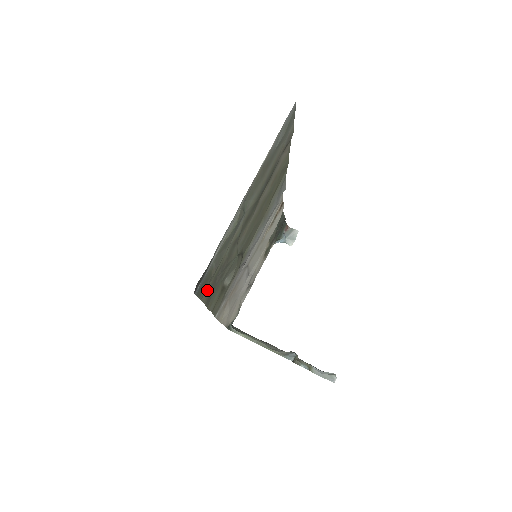
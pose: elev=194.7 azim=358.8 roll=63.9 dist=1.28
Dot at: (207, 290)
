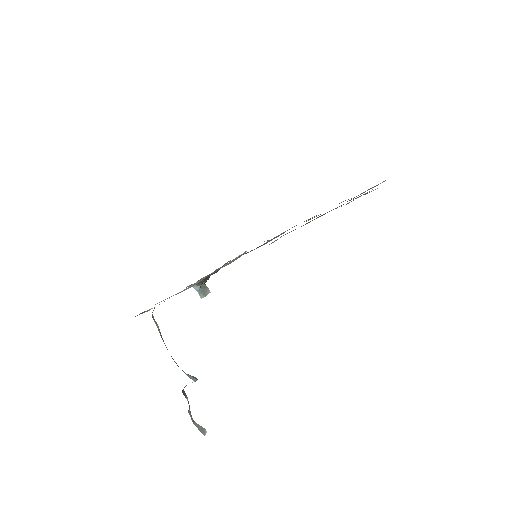
Dot at: occluded
